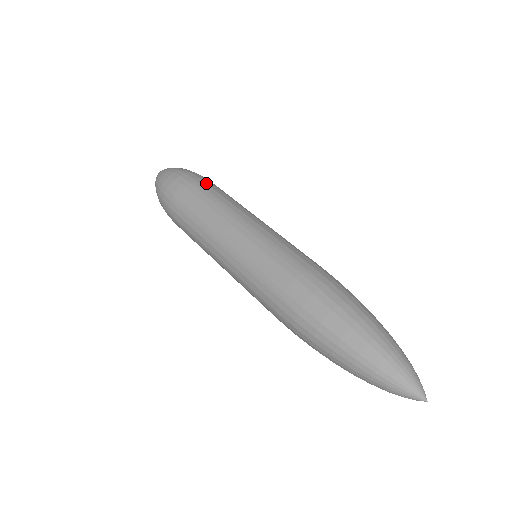
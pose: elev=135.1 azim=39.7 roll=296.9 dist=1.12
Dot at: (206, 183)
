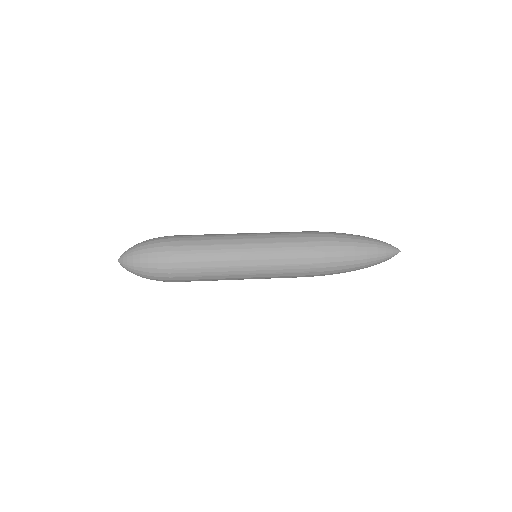
Dot at: (182, 235)
